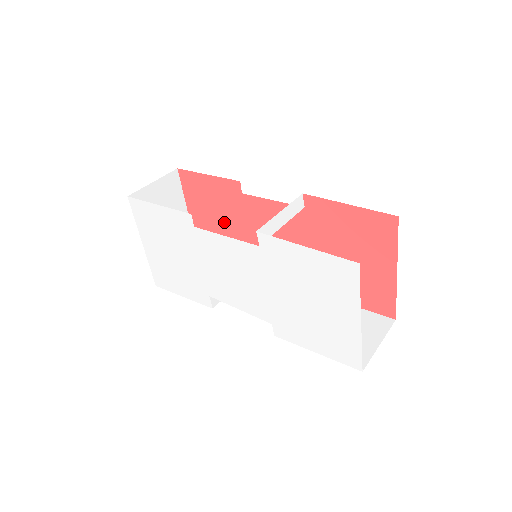
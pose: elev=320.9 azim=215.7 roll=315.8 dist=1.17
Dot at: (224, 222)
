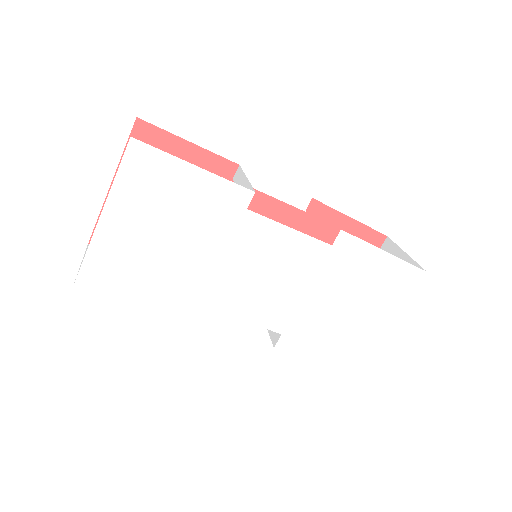
Dot at: occluded
